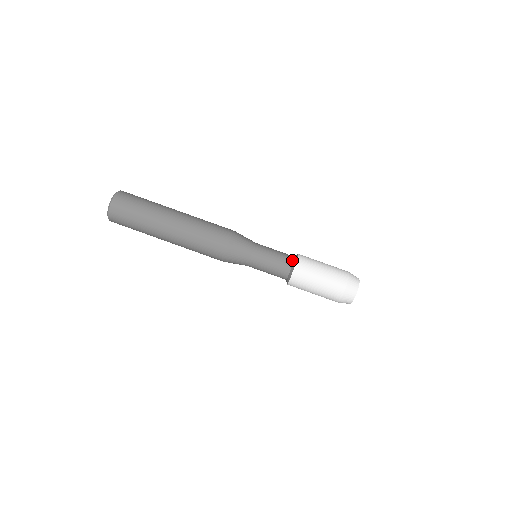
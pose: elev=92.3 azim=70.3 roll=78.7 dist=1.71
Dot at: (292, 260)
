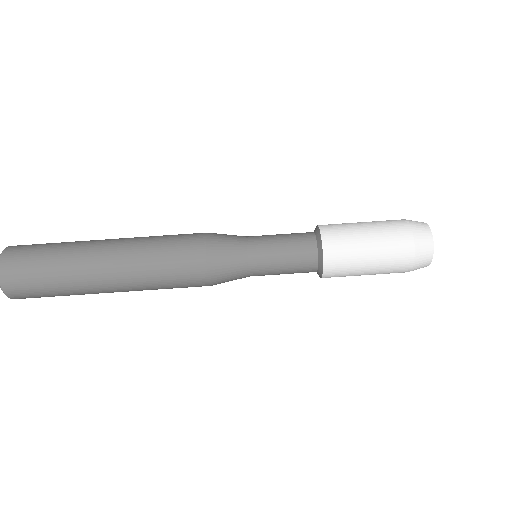
Dot at: (315, 252)
